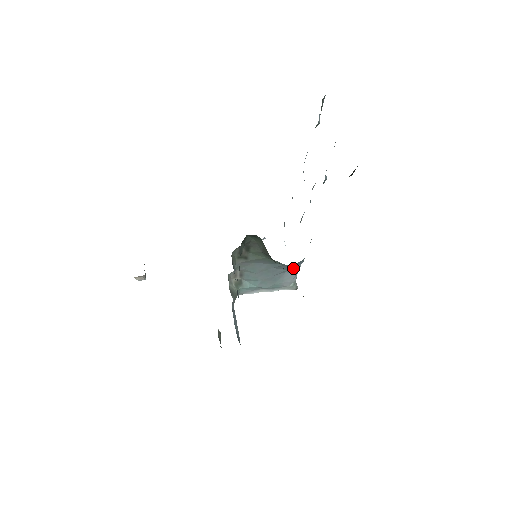
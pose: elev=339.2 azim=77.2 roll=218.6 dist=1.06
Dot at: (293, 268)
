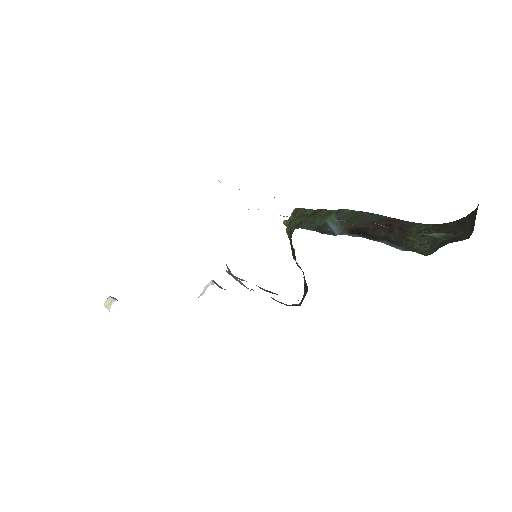
Dot at: occluded
